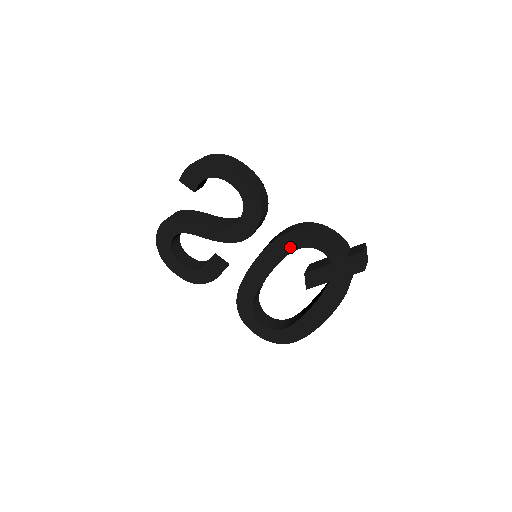
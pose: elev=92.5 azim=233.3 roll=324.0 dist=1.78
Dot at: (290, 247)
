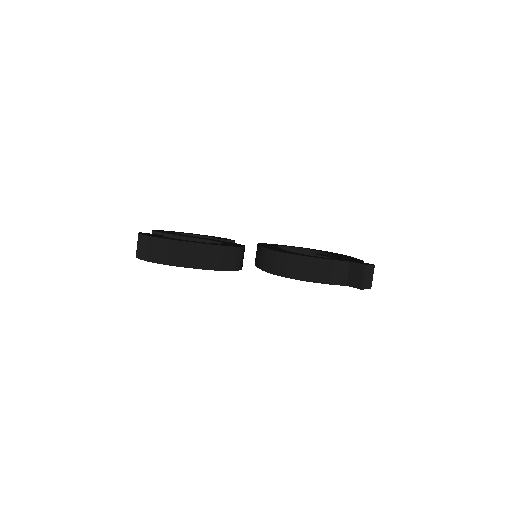
Dot at: occluded
